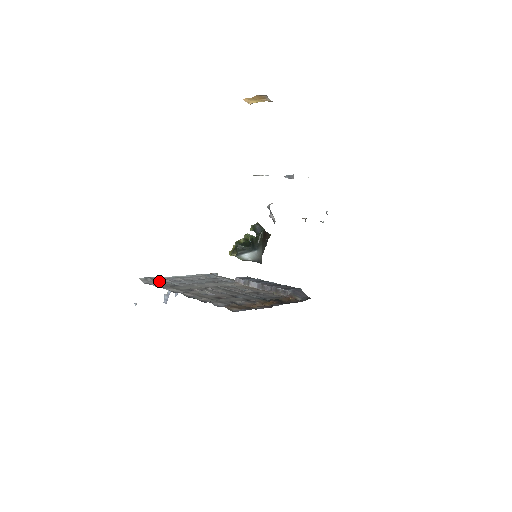
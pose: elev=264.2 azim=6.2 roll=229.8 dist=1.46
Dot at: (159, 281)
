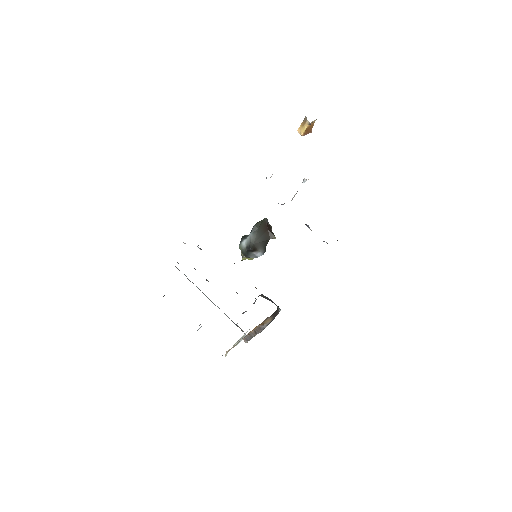
Dot at: (187, 278)
